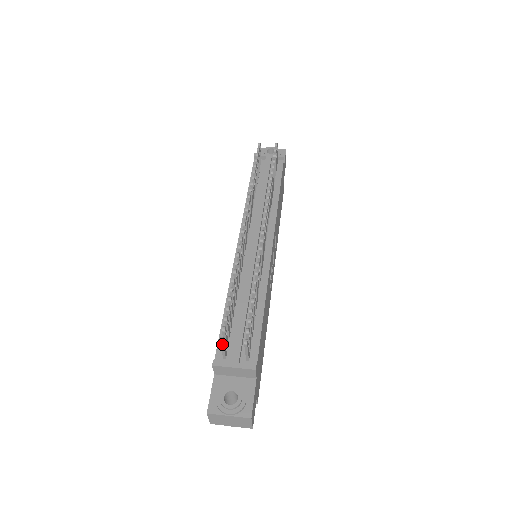
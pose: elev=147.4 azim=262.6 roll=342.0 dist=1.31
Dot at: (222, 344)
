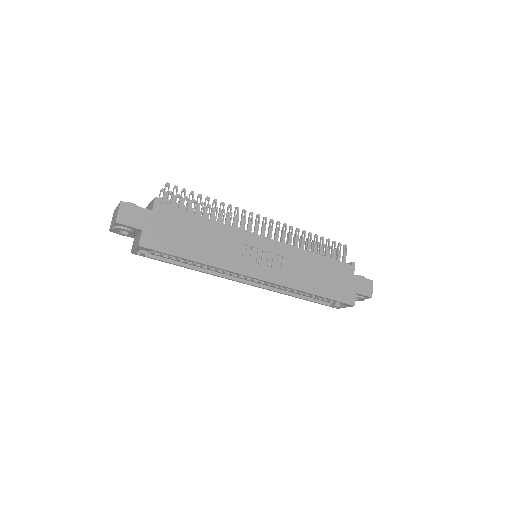
Dot at: occluded
